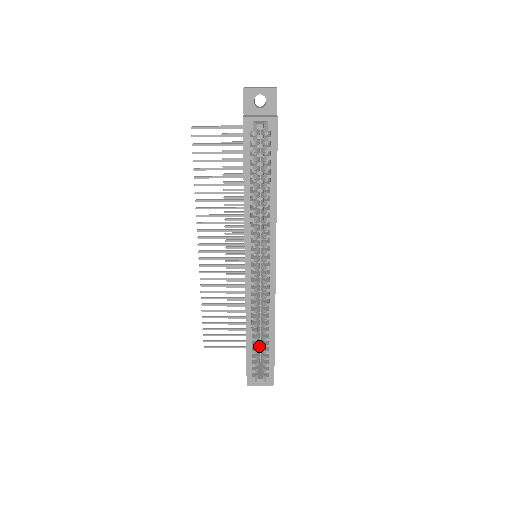
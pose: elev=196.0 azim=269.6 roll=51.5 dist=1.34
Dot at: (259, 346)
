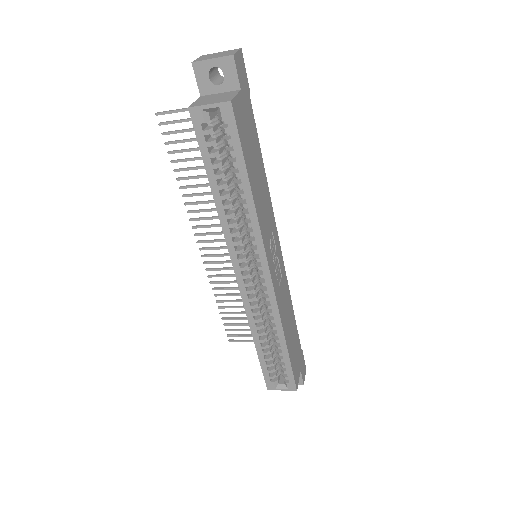
Dot at: occluded
